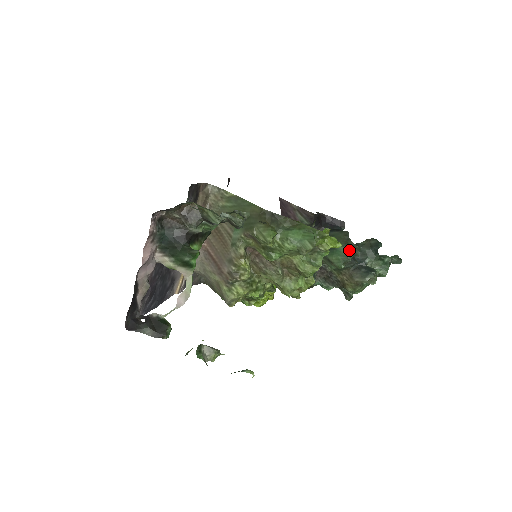
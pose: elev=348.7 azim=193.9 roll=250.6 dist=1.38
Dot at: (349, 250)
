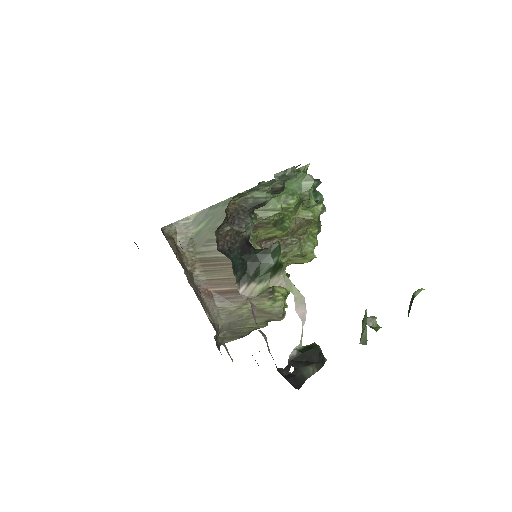
Dot at: occluded
